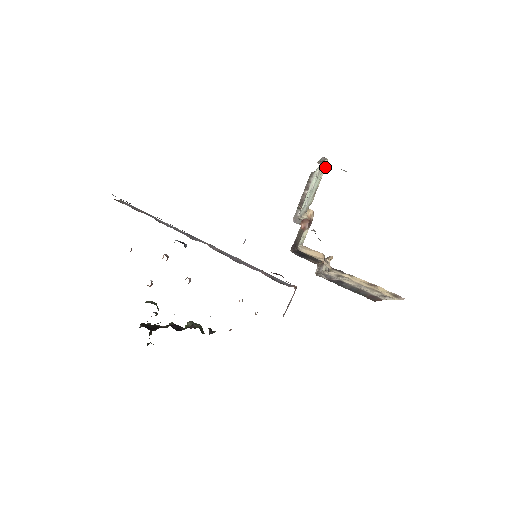
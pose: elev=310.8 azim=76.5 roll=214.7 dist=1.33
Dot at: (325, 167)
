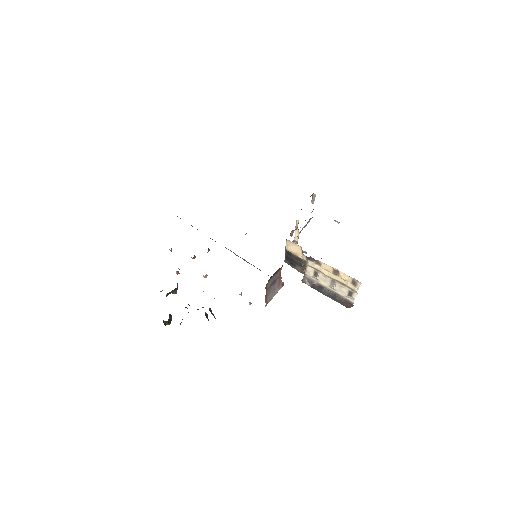
Dot at: occluded
